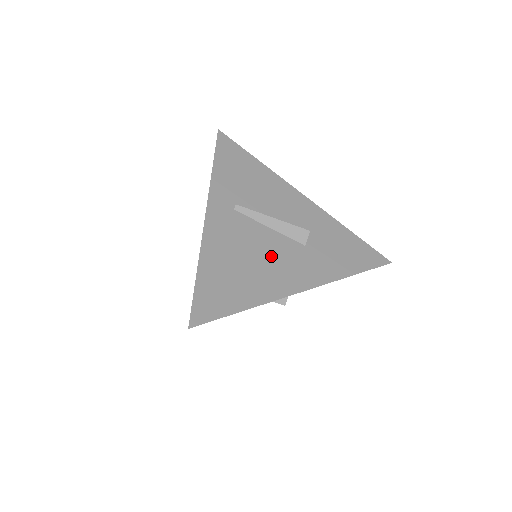
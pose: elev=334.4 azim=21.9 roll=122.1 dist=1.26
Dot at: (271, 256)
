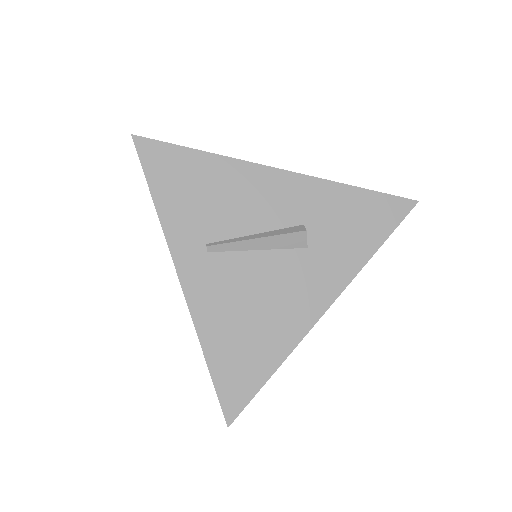
Dot at: (274, 289)
